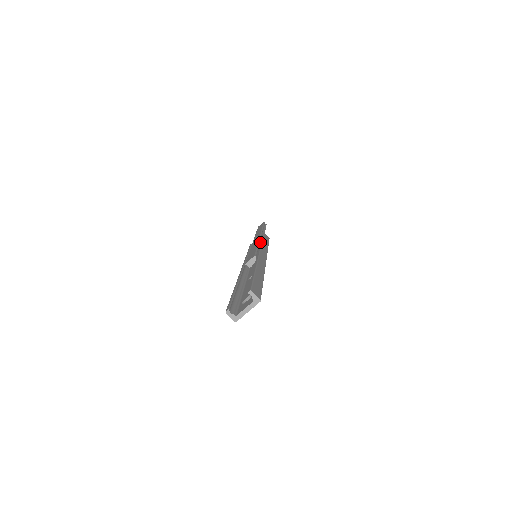
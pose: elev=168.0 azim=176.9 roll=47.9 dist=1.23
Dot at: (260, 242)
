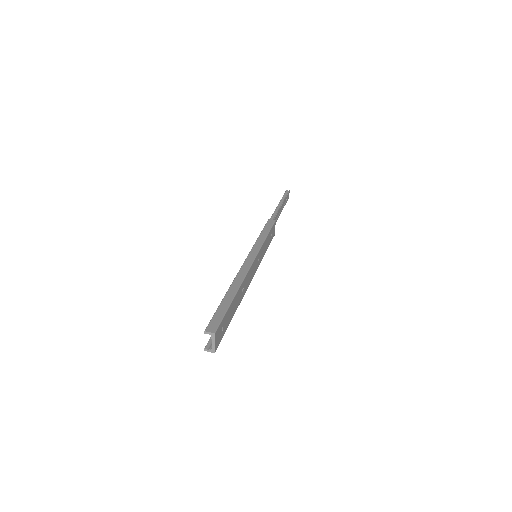
Dot at: (257, 240)
